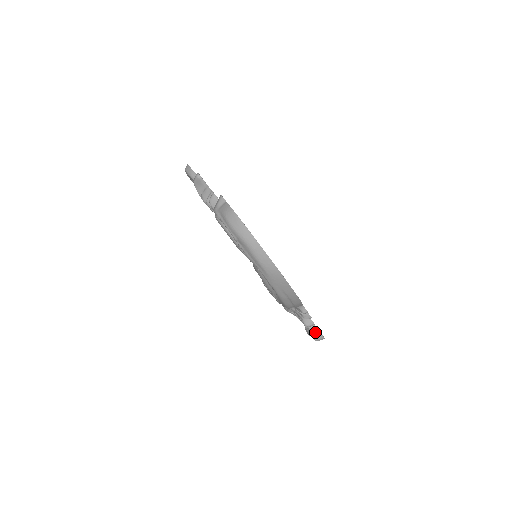
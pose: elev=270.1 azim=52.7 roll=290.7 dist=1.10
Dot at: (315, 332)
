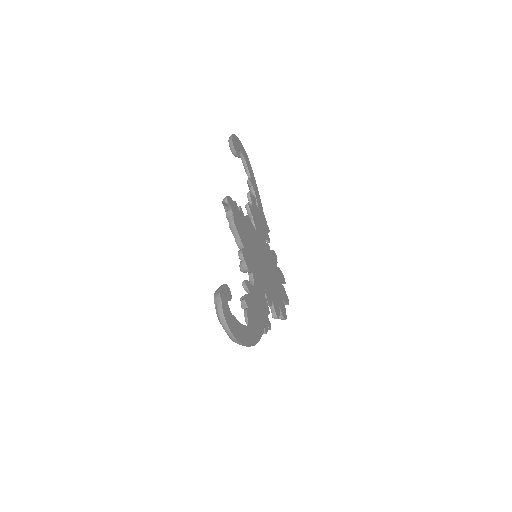
Dot at: (280, 315)
